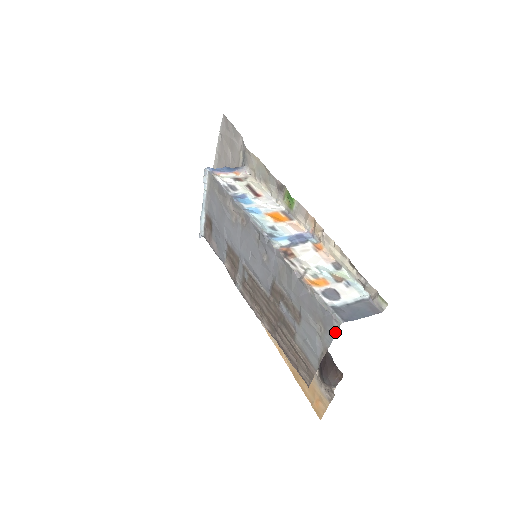
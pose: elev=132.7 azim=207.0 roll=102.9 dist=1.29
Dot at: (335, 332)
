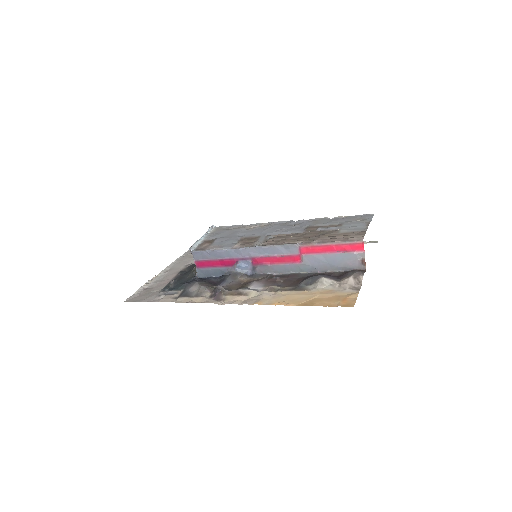
Dot at: (372, 216)
